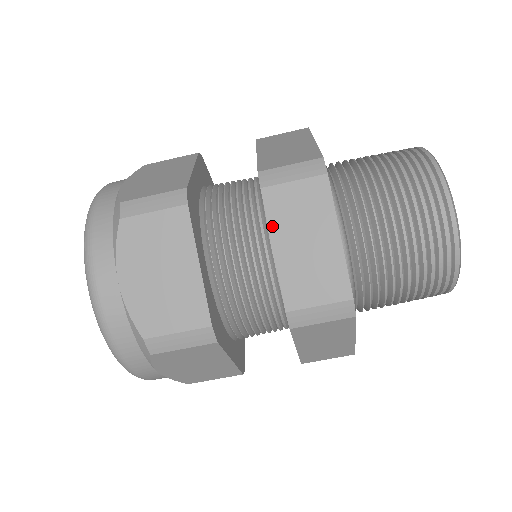
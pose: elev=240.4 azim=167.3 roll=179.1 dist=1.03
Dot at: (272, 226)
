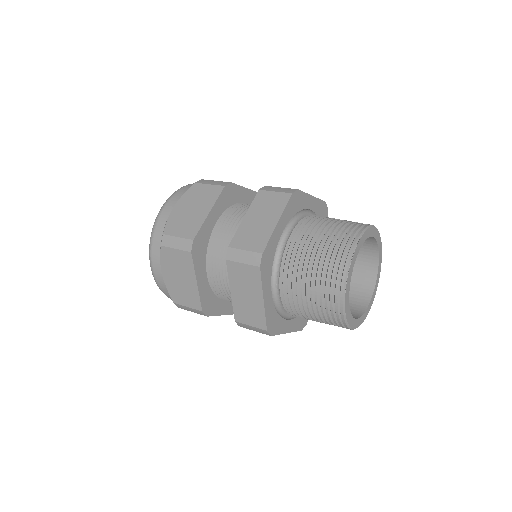
Dot at: (231, 280)
